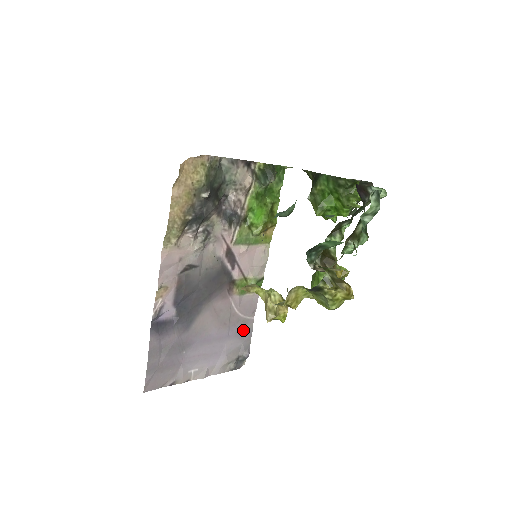
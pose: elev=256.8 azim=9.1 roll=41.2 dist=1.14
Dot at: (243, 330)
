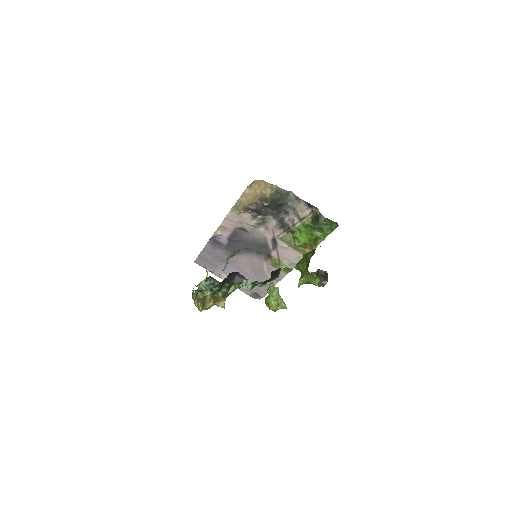
Dot at: occluded
